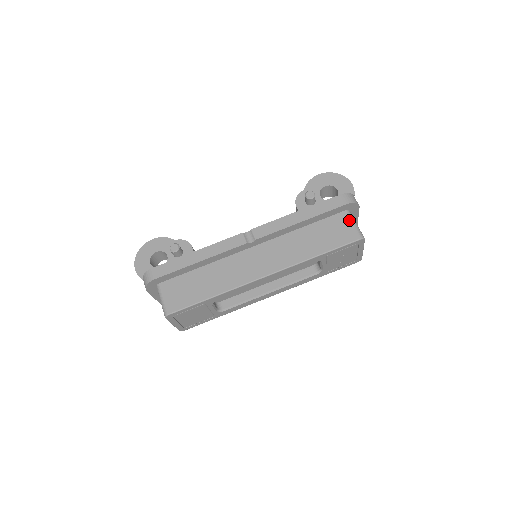
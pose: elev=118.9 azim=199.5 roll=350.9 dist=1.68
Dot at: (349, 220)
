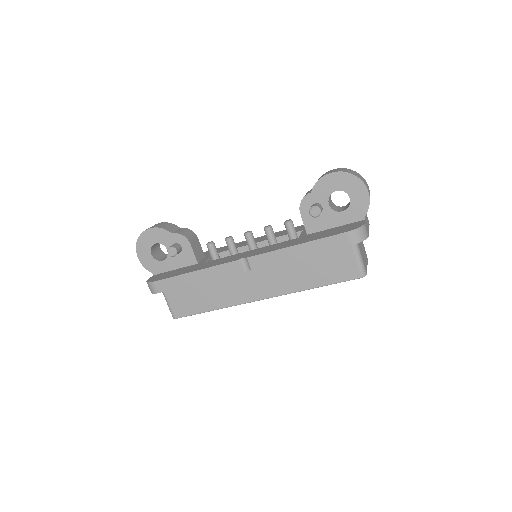
Dot at: (353, 255)
